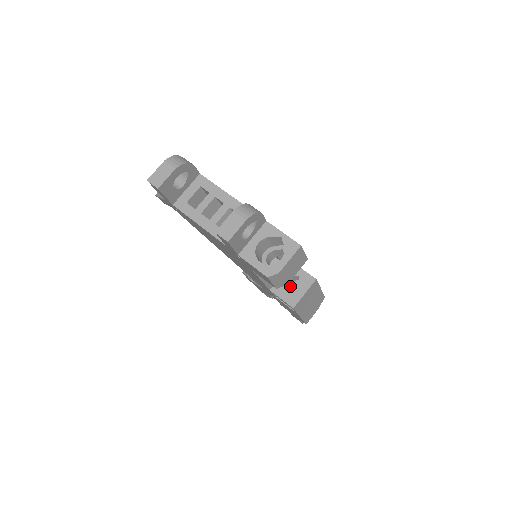
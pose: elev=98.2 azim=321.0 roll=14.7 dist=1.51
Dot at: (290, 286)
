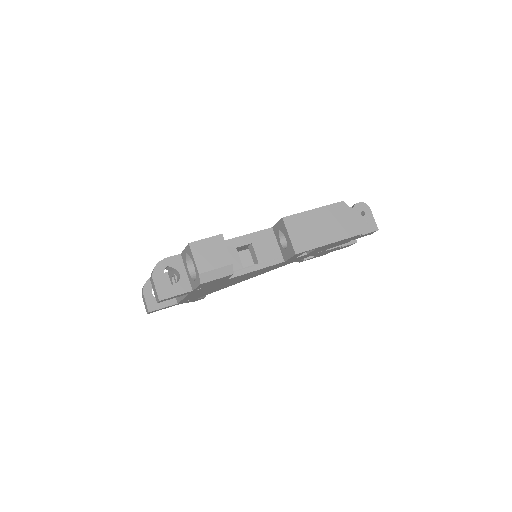
Dot at: occluded
